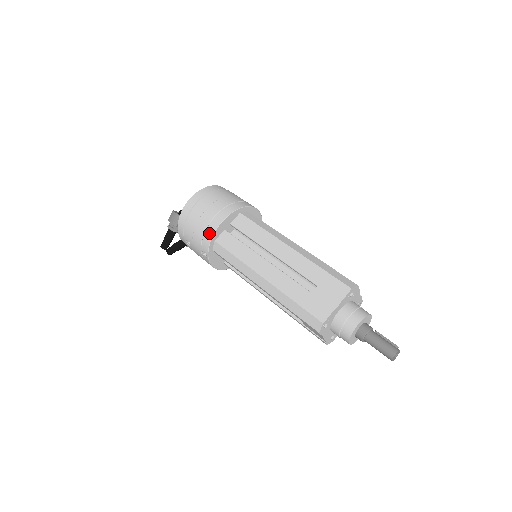
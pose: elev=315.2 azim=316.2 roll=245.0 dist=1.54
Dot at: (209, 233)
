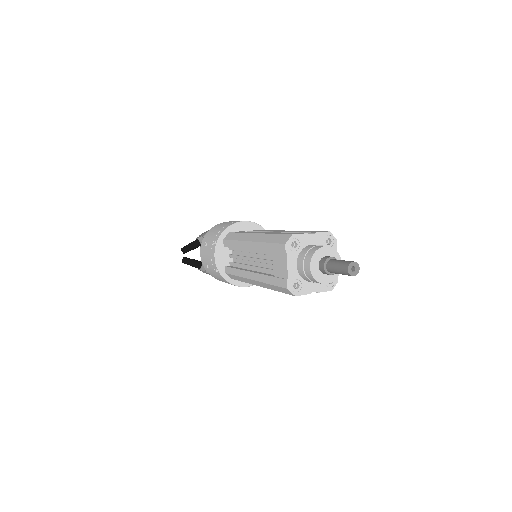
Dot at: (228, 225)
